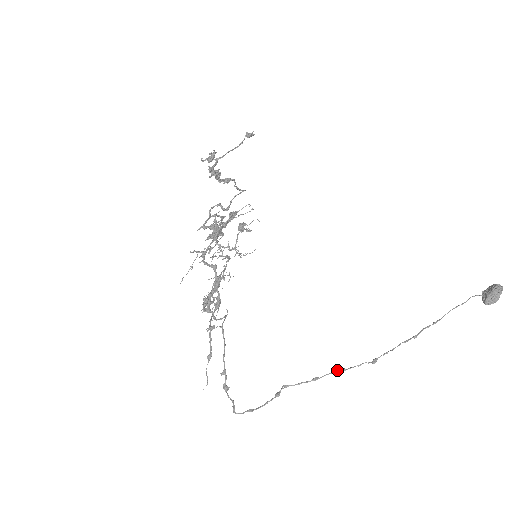
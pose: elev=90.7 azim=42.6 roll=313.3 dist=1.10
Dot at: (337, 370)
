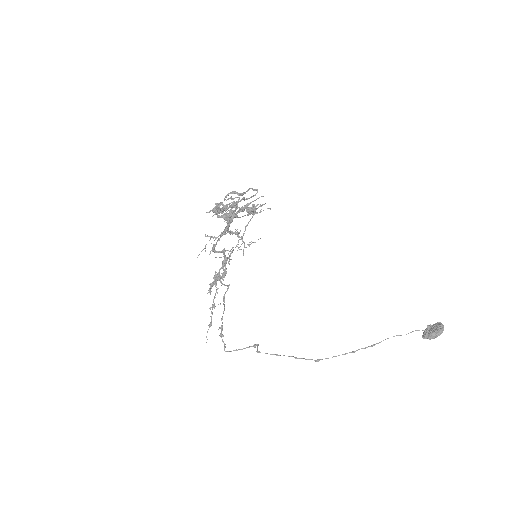
Dot at: (292, 356)
